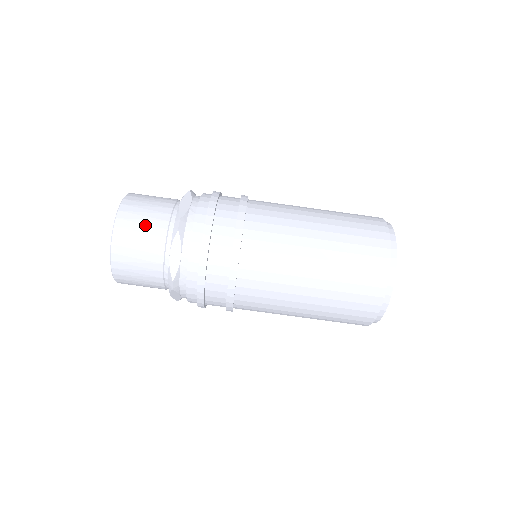
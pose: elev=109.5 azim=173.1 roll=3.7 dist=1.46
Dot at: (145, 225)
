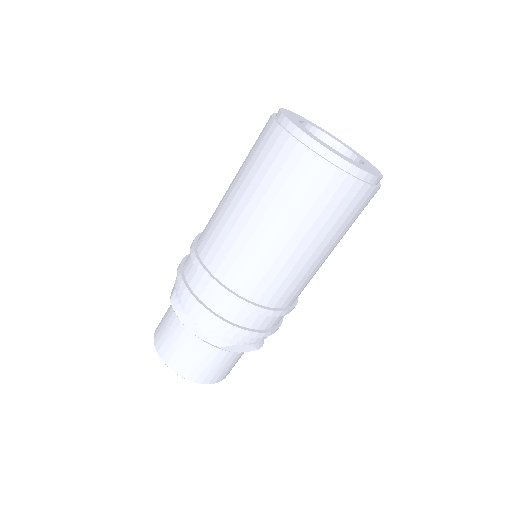
Dot at: (167, 330)
